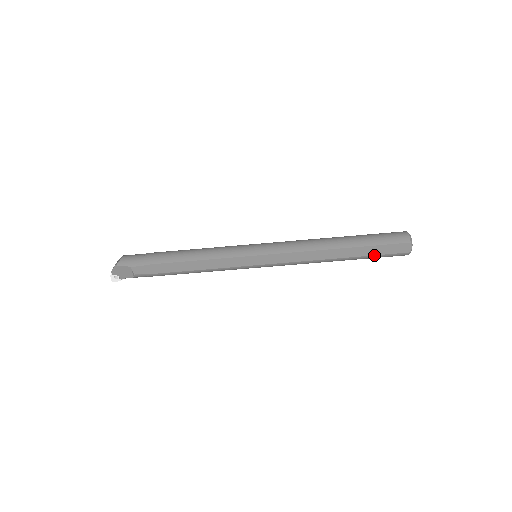
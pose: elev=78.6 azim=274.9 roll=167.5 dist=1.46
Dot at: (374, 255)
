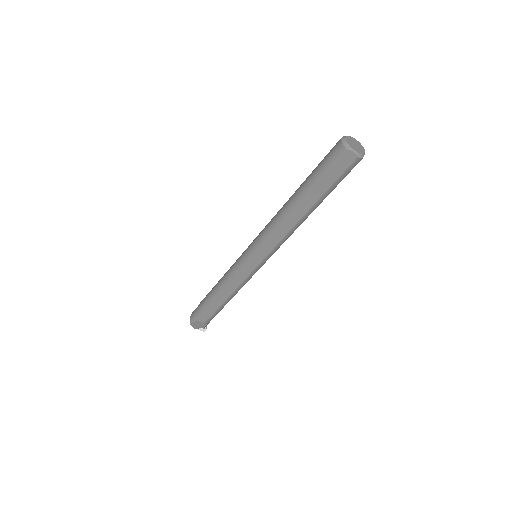
Dot at: (329, 187)
